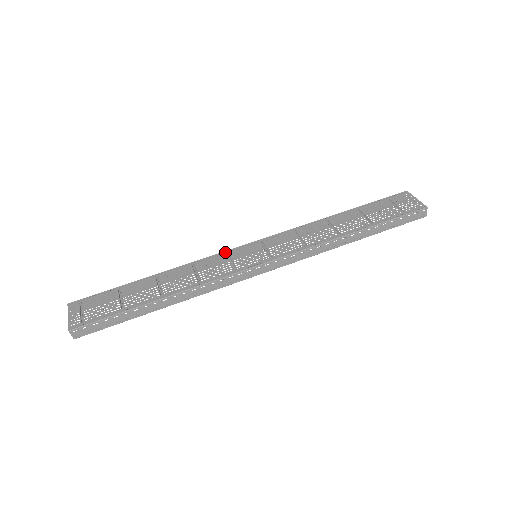
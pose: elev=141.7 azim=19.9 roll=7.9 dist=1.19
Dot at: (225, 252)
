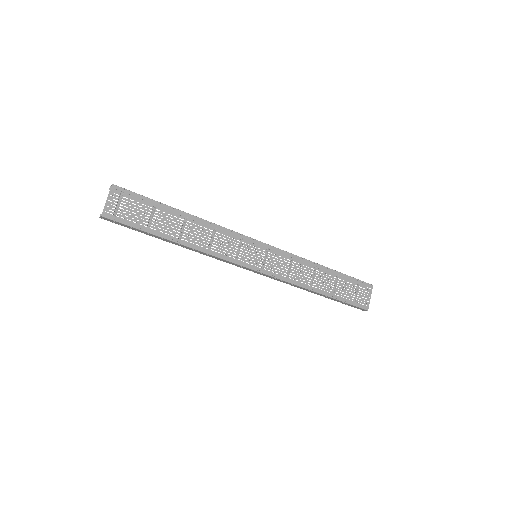
Dot at: (242, 236)
